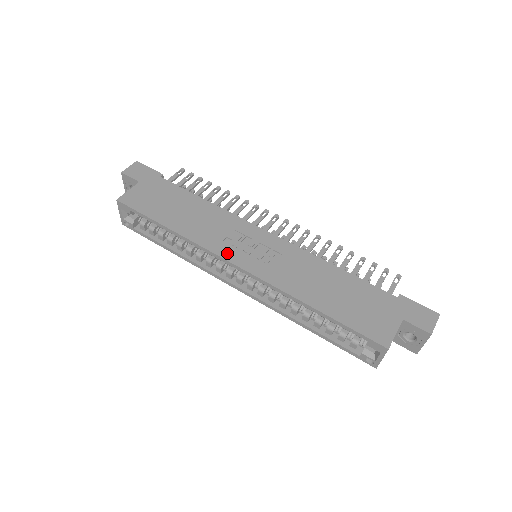
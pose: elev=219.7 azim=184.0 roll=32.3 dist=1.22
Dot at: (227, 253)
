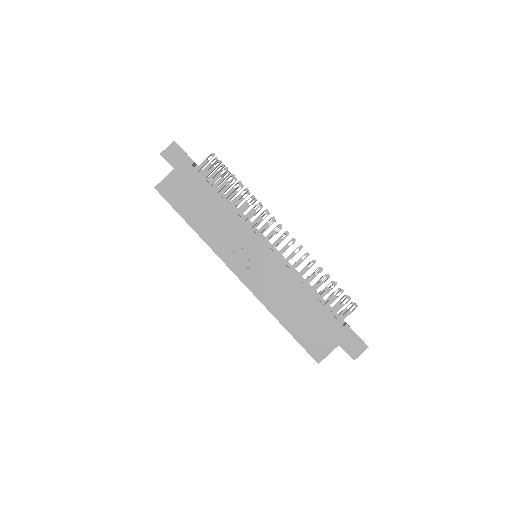
Dot at: (230, 260)
